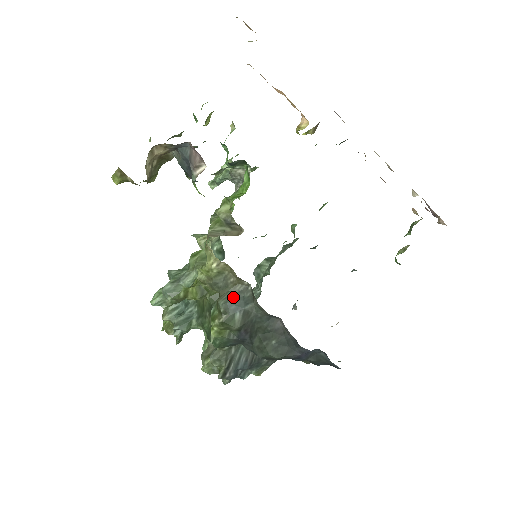
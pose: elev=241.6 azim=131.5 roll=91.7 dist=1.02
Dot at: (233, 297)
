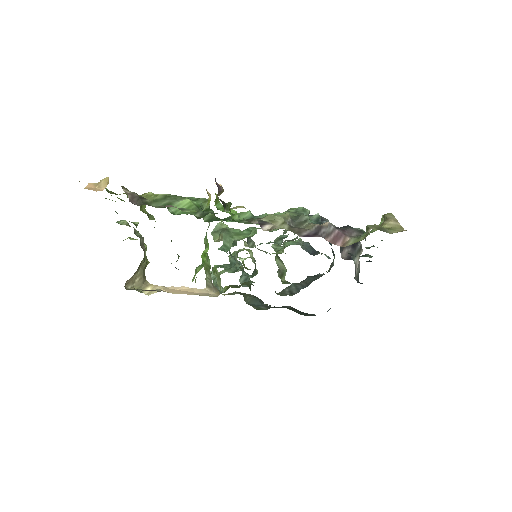
Dot at: (251, 300)
